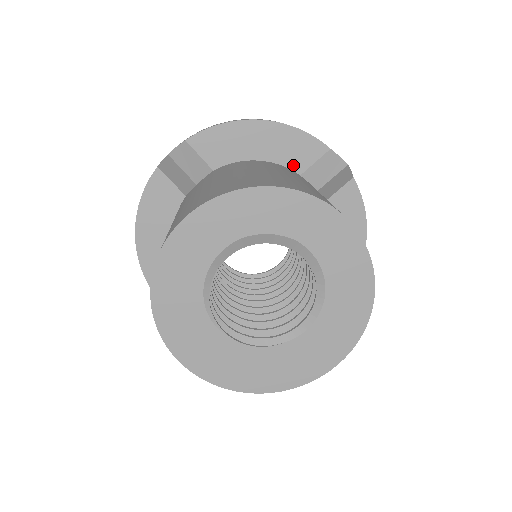
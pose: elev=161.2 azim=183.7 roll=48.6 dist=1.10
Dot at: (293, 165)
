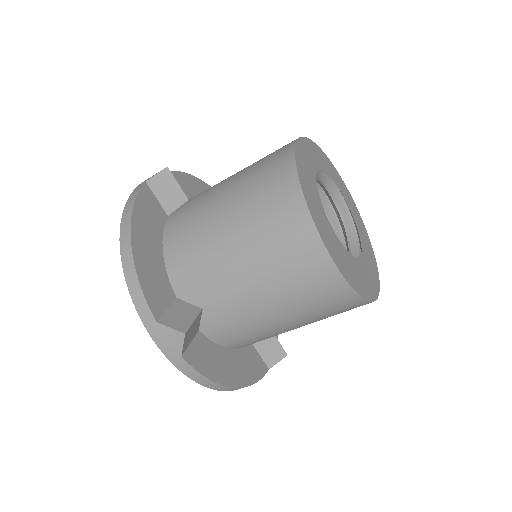
Dot at: occluded
